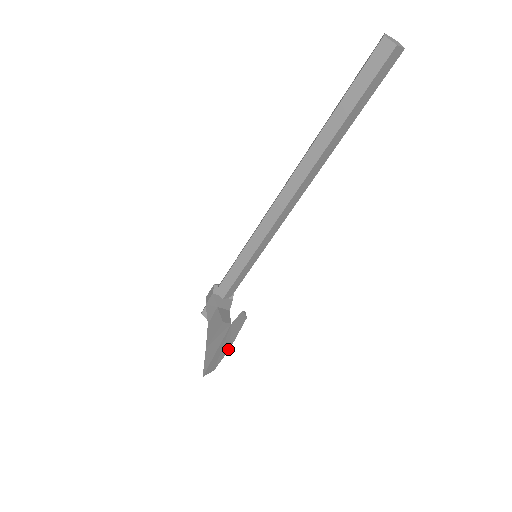
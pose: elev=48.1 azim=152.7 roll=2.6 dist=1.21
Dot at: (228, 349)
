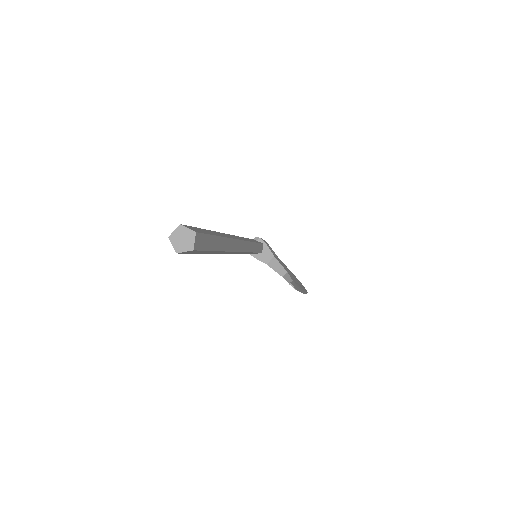
Dot at: occluded
